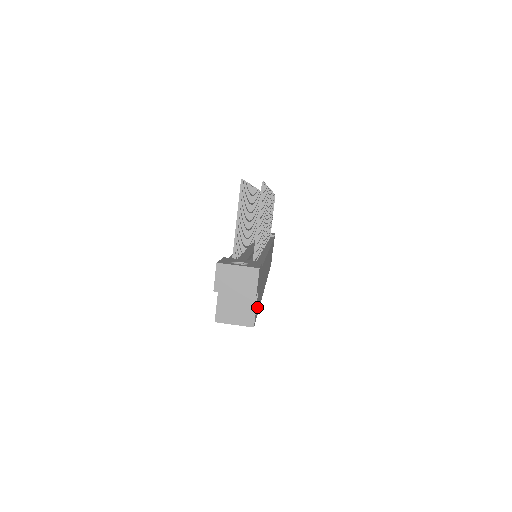
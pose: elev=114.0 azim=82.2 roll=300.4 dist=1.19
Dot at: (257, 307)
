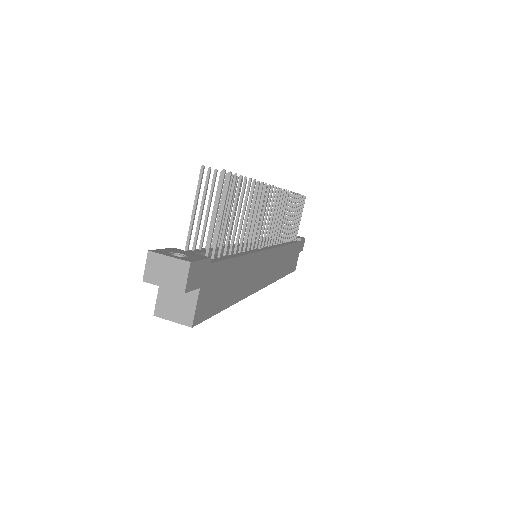
Dot at: (207, 307)
